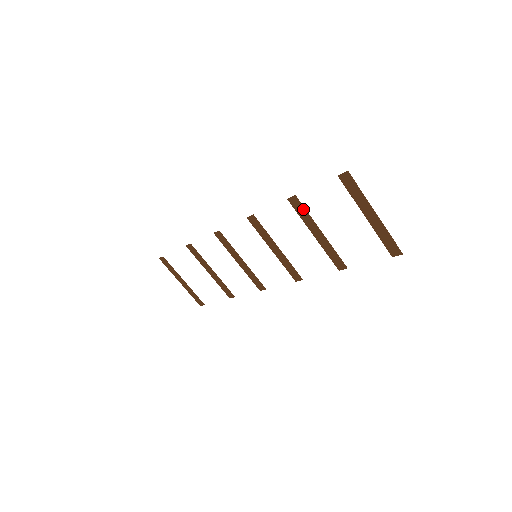
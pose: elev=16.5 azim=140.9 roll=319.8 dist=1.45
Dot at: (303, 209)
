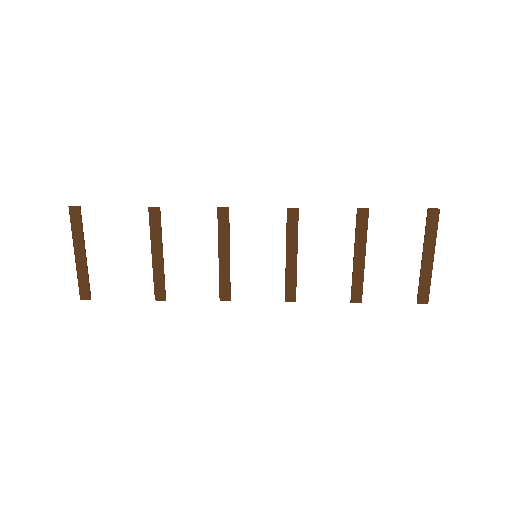
Dot at: (366, 225)
